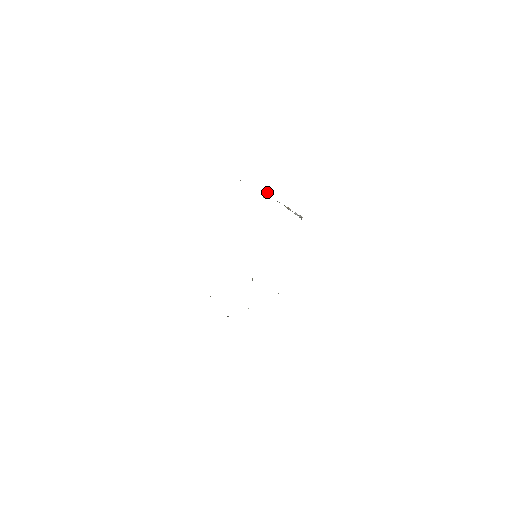
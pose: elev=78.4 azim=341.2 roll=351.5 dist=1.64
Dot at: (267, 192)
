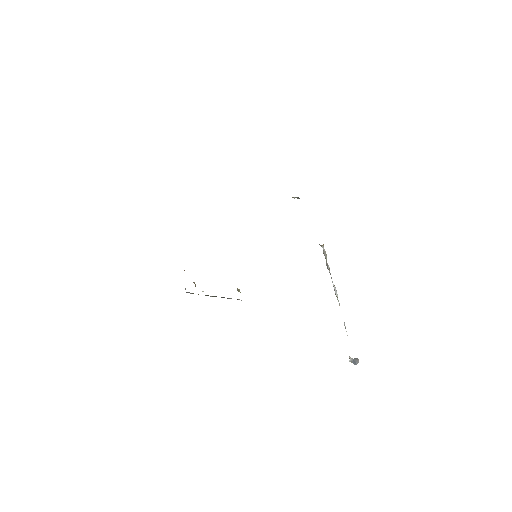
Dot at: (356, 358)
